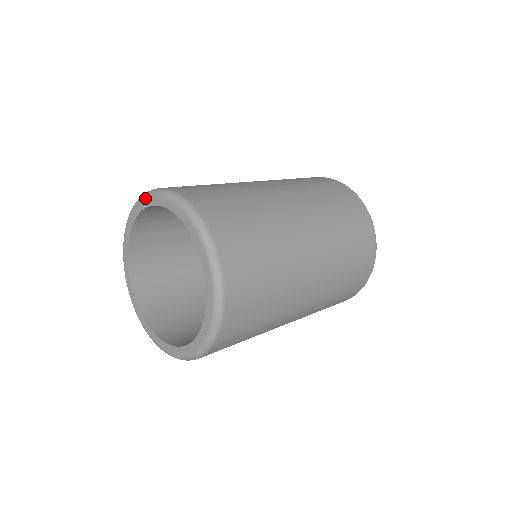
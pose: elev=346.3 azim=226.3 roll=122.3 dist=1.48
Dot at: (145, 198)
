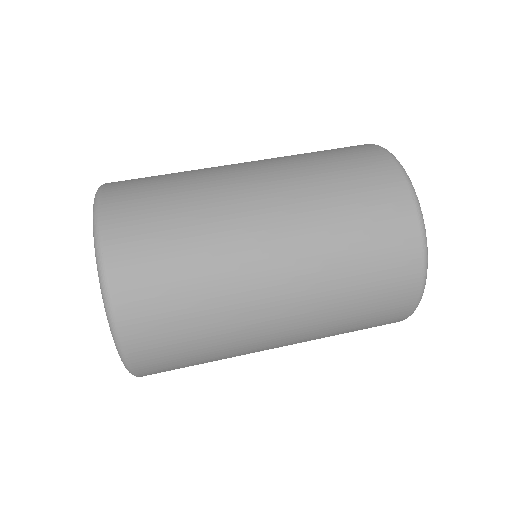
Dot at: occluded
